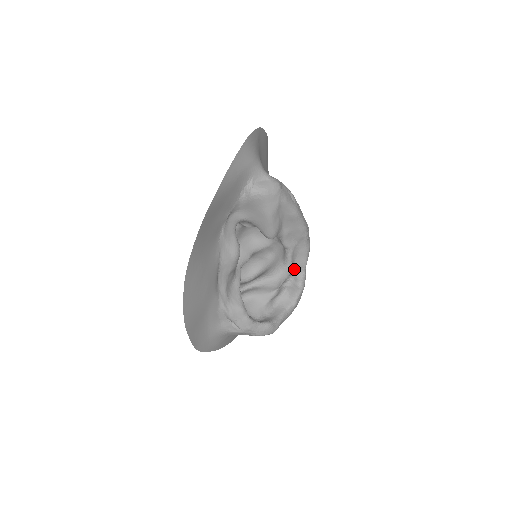
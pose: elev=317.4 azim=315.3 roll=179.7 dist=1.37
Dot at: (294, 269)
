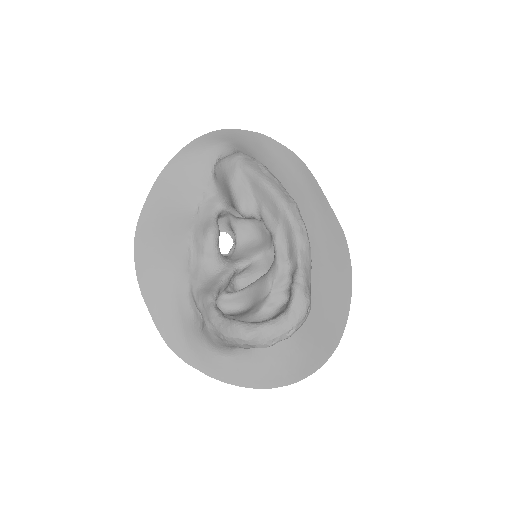
Dot at: (289, 264)
